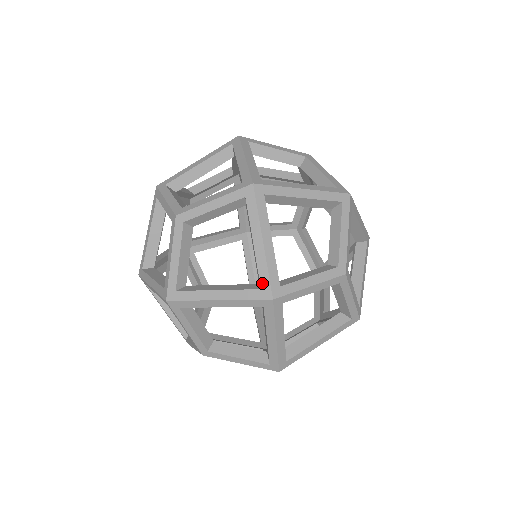
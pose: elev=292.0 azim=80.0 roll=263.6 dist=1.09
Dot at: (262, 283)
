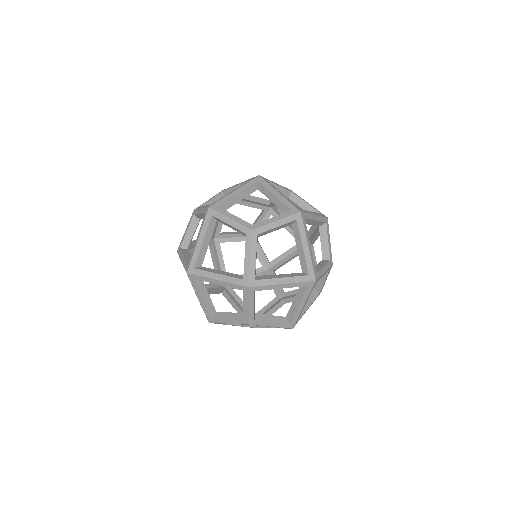
Dot at: (309, 271)
